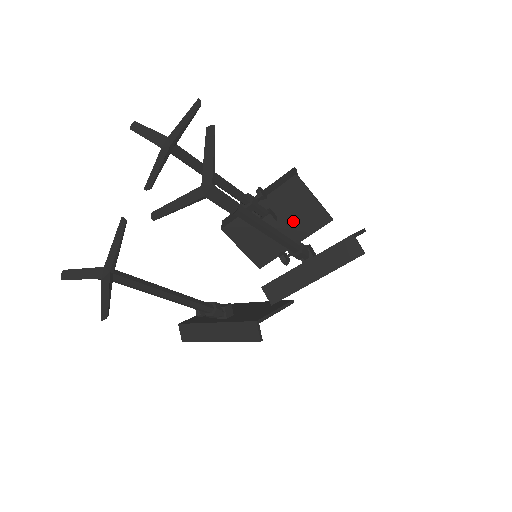
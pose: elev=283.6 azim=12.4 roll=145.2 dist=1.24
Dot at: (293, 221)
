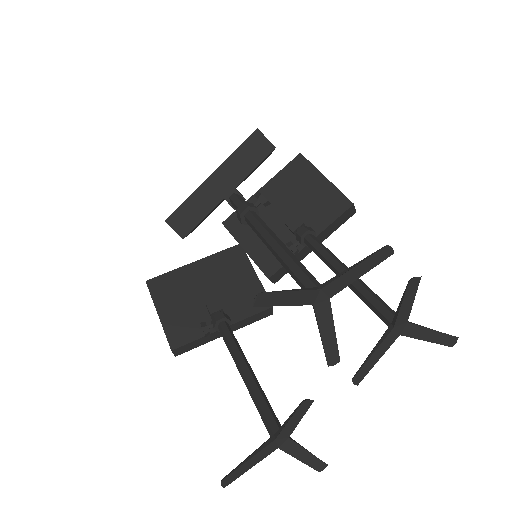
Dot at: occluded
